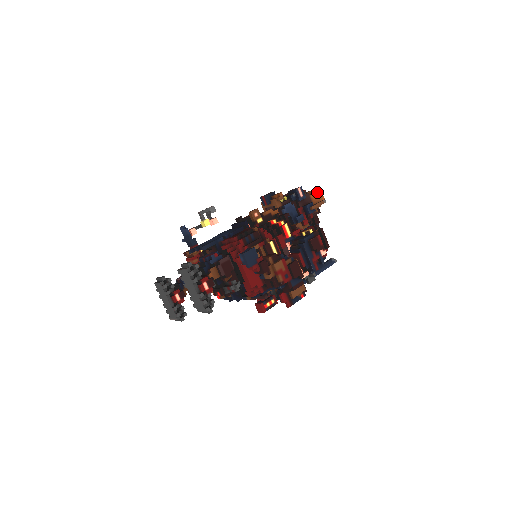
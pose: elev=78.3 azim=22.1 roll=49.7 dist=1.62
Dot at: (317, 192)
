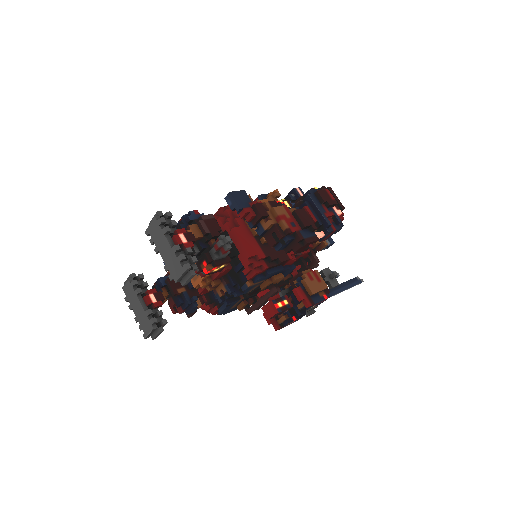
Dot at: occluded
